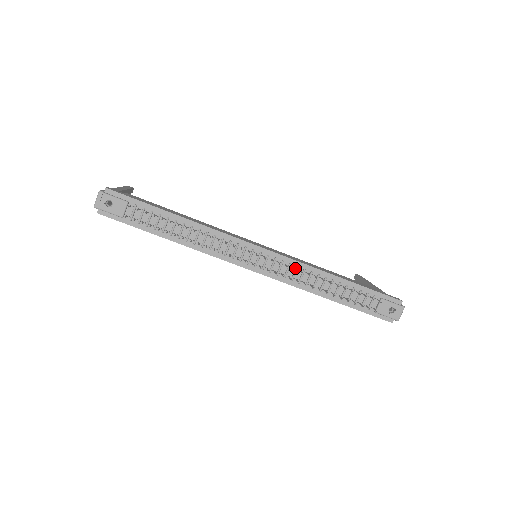
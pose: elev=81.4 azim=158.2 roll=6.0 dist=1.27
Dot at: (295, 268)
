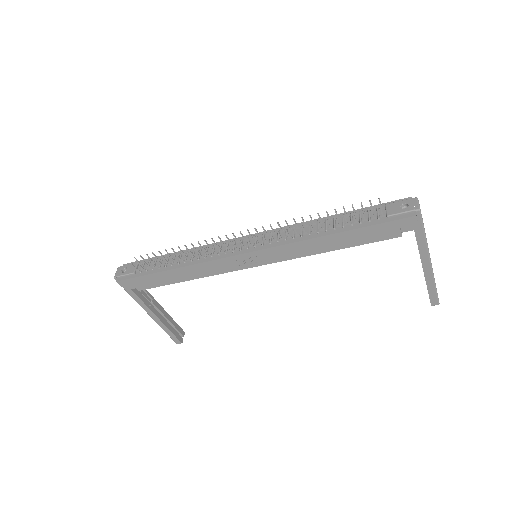
Dot at: (285, 231)
